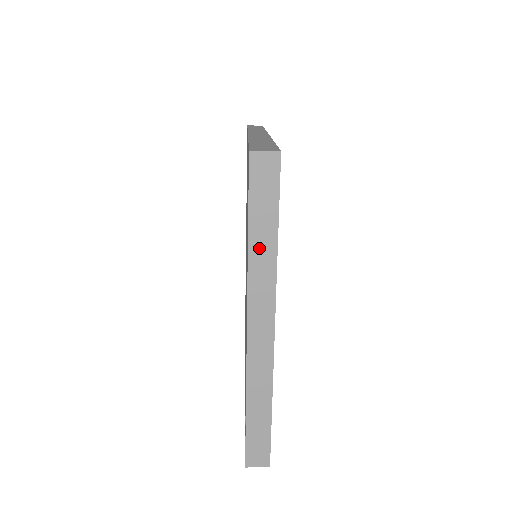
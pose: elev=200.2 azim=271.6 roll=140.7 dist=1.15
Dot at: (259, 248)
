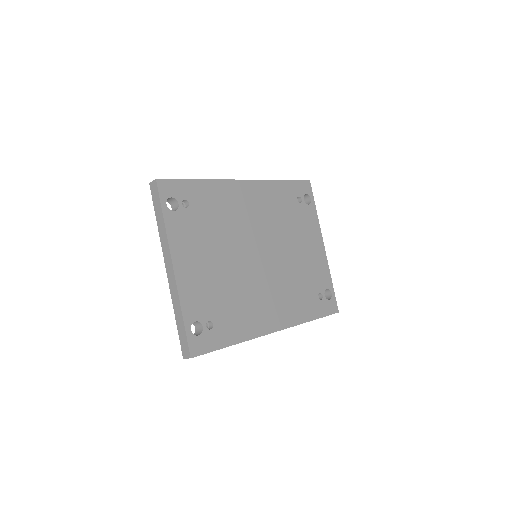
Dot at: (160, 226)
